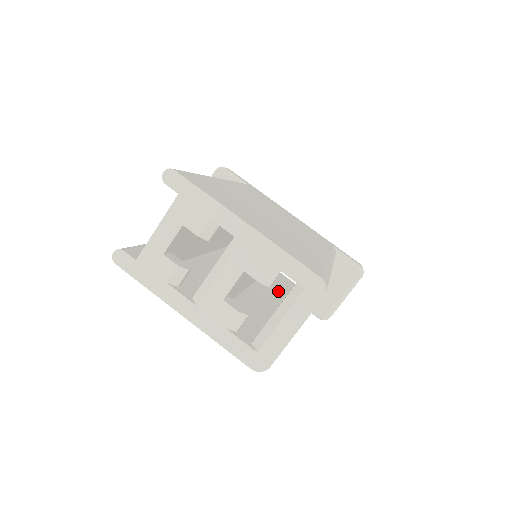
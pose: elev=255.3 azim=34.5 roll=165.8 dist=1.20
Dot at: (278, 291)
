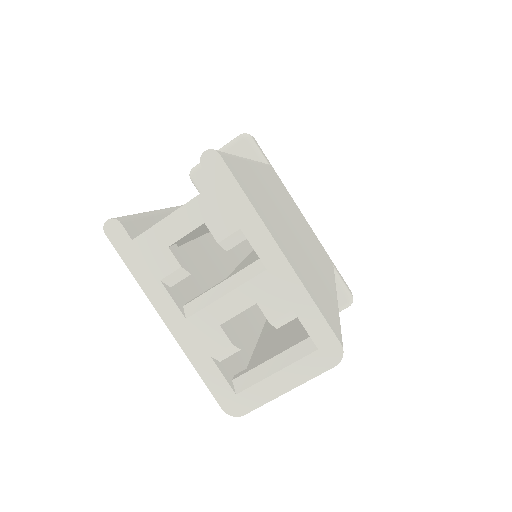
Dot at: occluded
